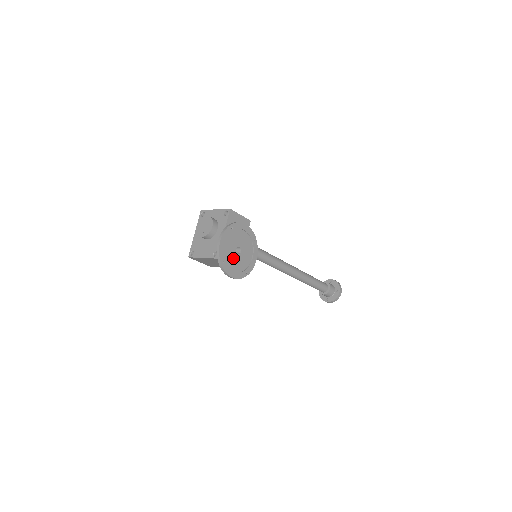
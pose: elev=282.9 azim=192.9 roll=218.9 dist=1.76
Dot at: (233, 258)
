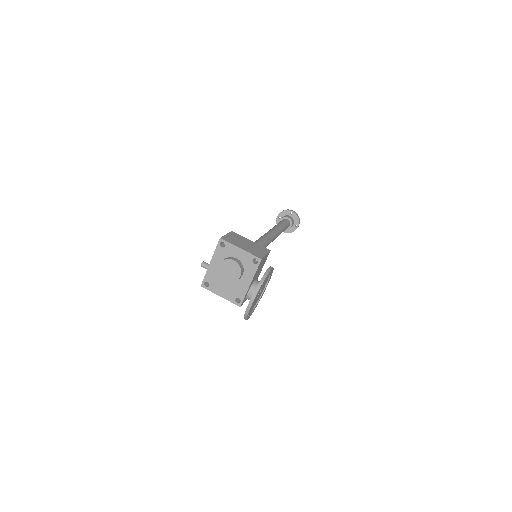
Dot at: (254, 303)
